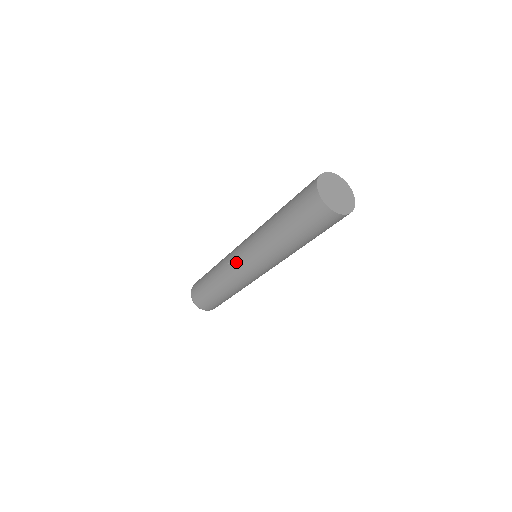
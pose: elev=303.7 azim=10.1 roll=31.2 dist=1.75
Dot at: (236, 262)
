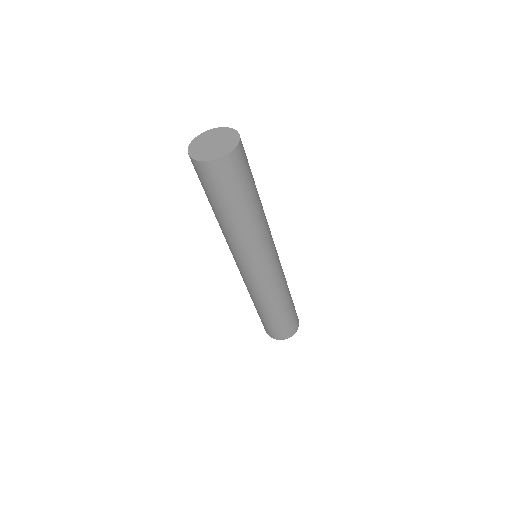
Dot at: (240, 273)
